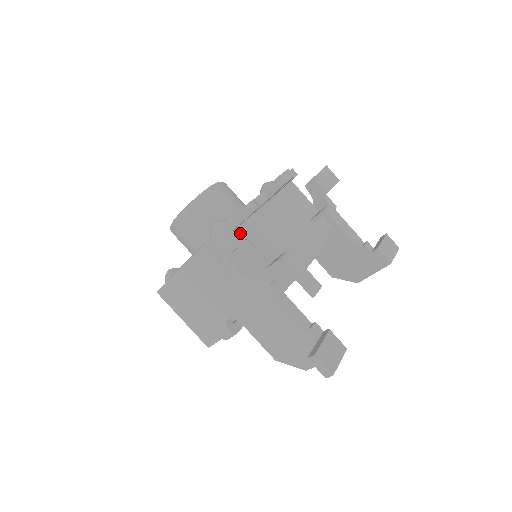
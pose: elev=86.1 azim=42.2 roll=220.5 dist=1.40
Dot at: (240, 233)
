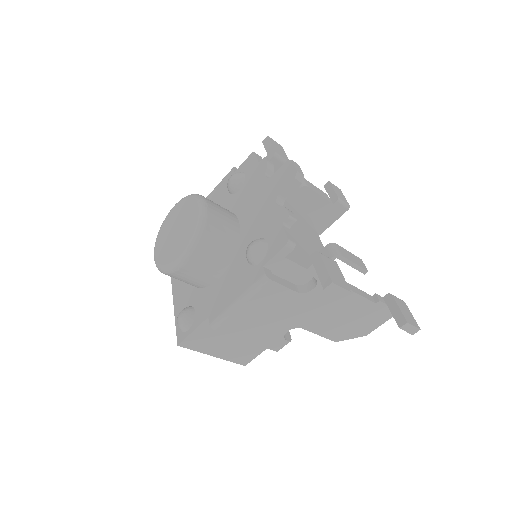
Dot at: occluded
